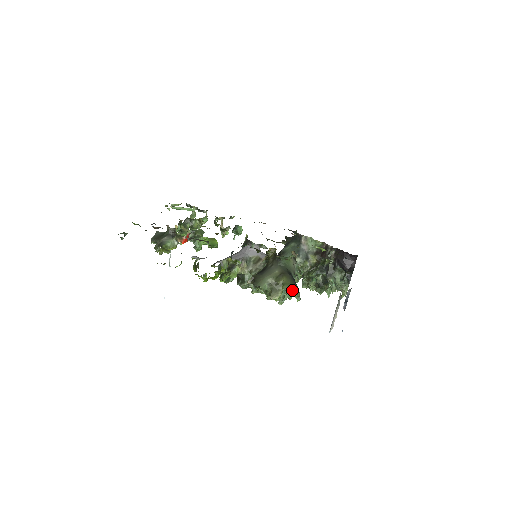
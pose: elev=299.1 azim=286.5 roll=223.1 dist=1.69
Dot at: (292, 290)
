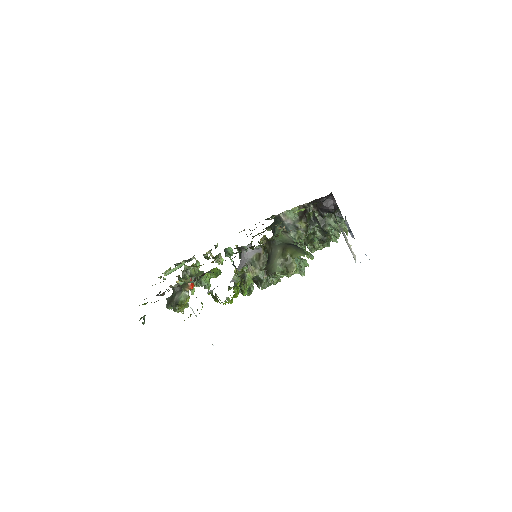
Dot at: (301, 254)
